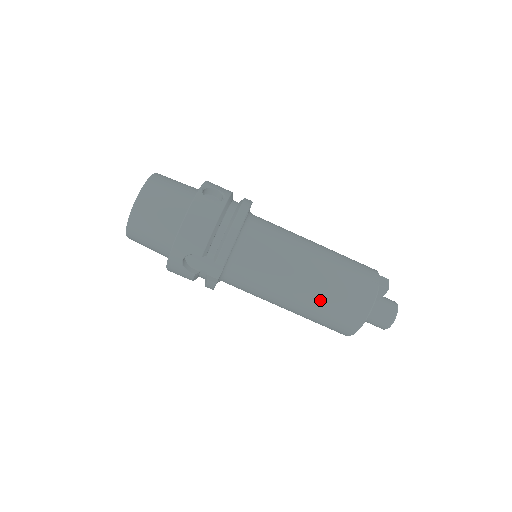
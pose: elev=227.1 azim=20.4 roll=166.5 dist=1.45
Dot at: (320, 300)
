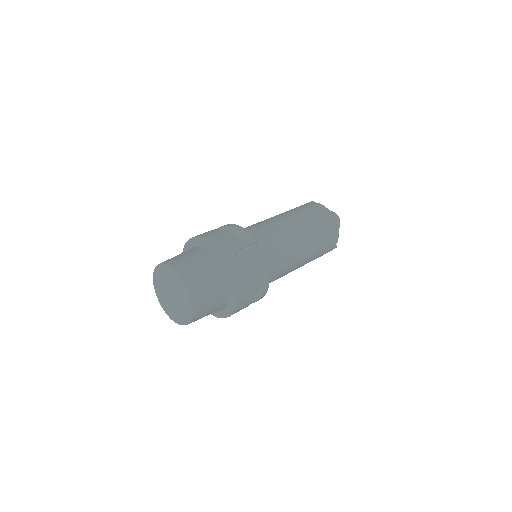
Dot at: (306, 221)
